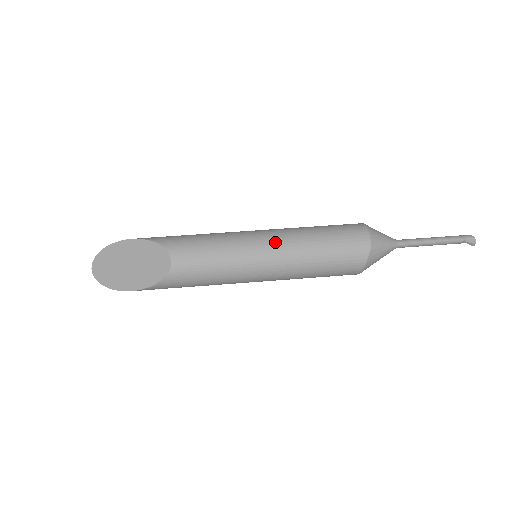
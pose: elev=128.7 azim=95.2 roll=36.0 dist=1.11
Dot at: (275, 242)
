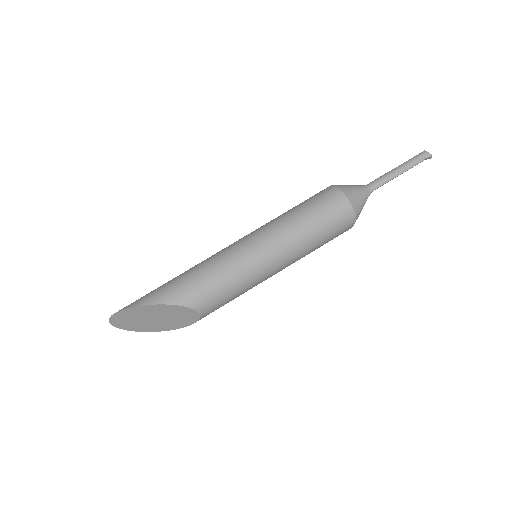
Dot at: (278, 255)
